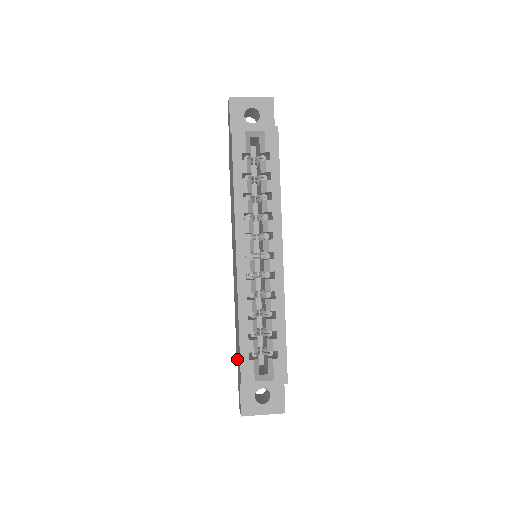
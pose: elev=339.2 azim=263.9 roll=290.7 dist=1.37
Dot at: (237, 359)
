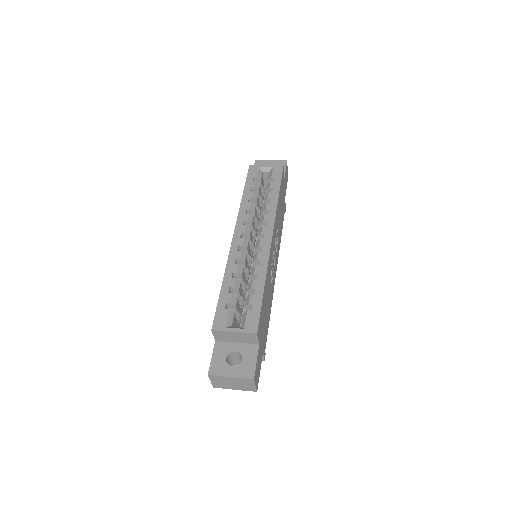
Dot at: occluded
